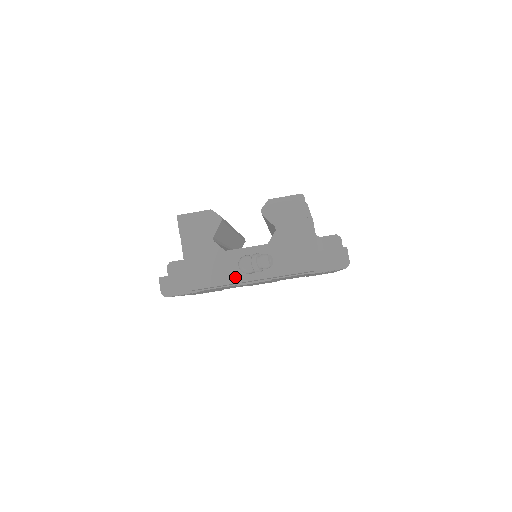
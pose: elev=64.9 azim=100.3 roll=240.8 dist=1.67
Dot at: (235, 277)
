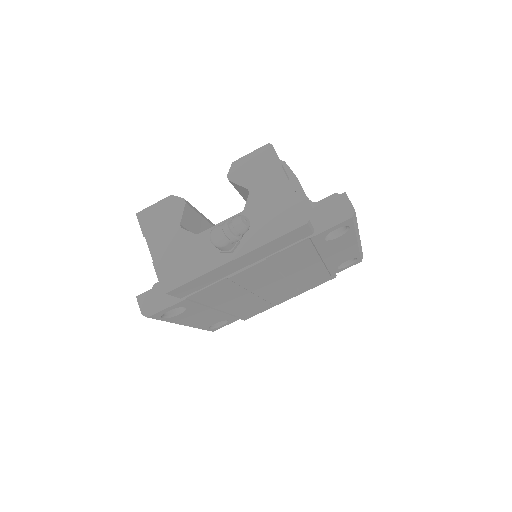
Dot at: (214, 261)
